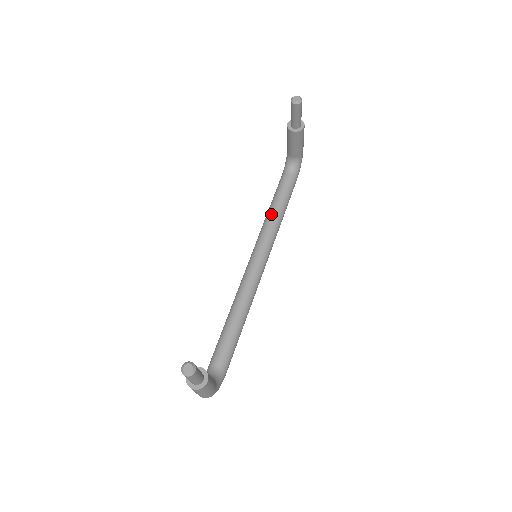
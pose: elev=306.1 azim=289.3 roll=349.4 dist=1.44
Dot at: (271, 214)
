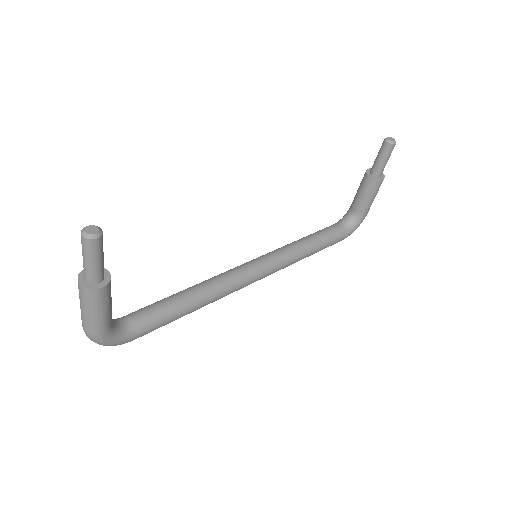
Dot at: (299, 241)
